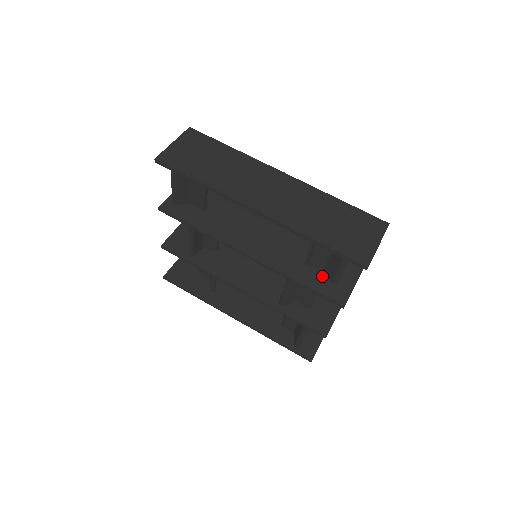
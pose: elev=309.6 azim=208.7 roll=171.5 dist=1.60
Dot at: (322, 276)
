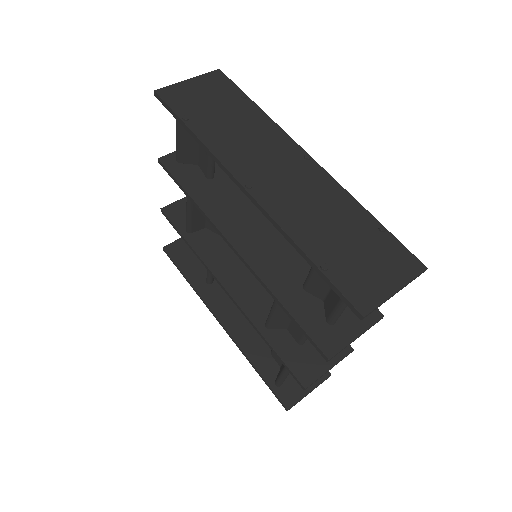
Dot at: (318, 309)
